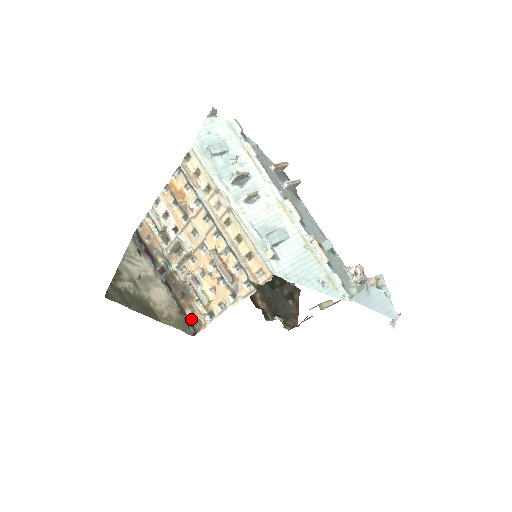
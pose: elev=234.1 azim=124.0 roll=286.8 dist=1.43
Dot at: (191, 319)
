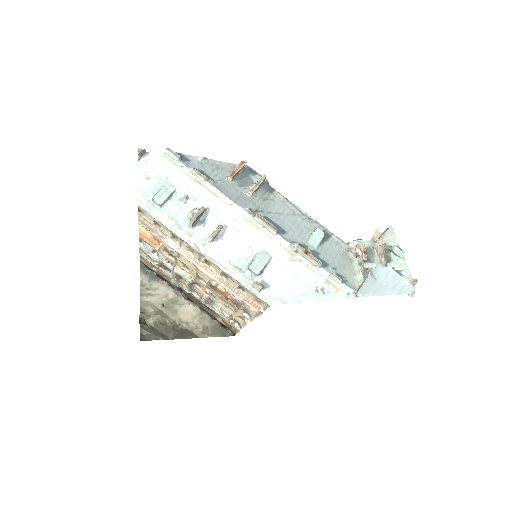
Dot at: (224, 324)
